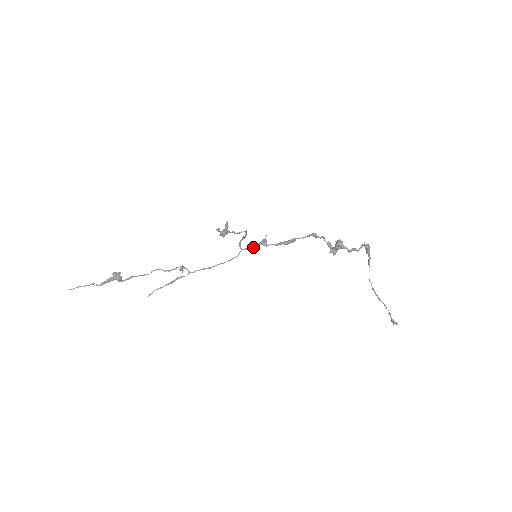
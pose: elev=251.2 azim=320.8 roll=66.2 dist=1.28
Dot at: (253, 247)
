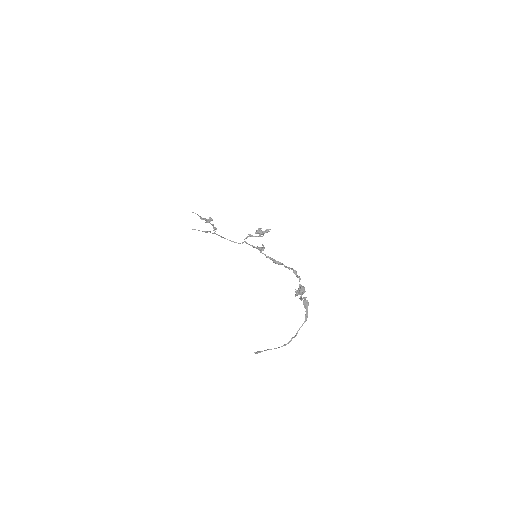
Dot at: (253, 246)
